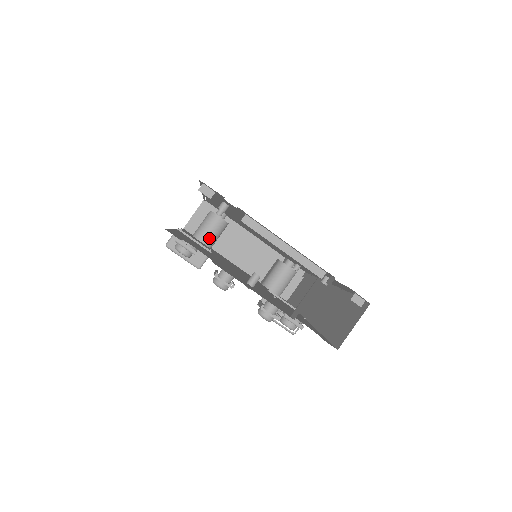
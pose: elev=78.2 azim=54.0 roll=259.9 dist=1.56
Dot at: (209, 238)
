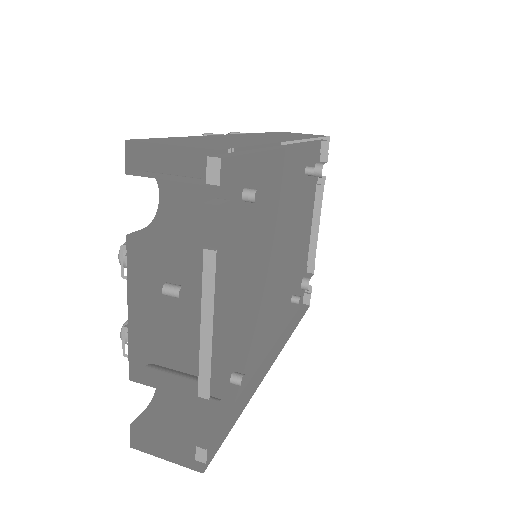
Dot at: occluded
